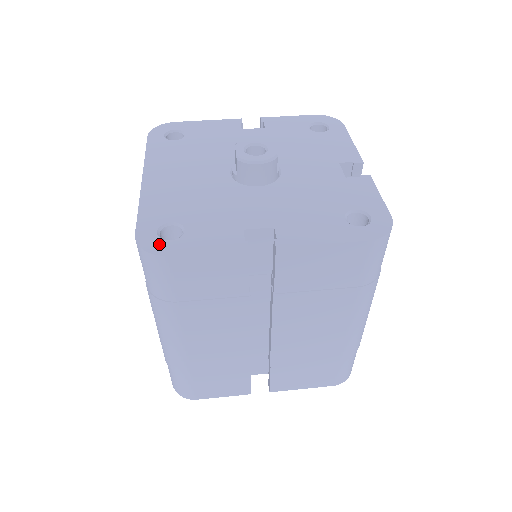
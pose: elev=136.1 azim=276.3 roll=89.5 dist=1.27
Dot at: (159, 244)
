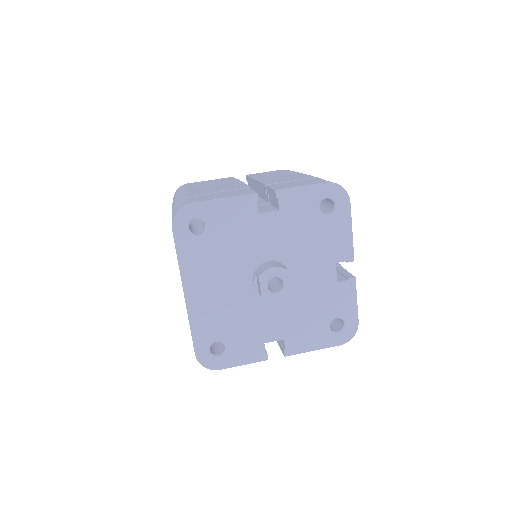
Dot at: (213, 361)
